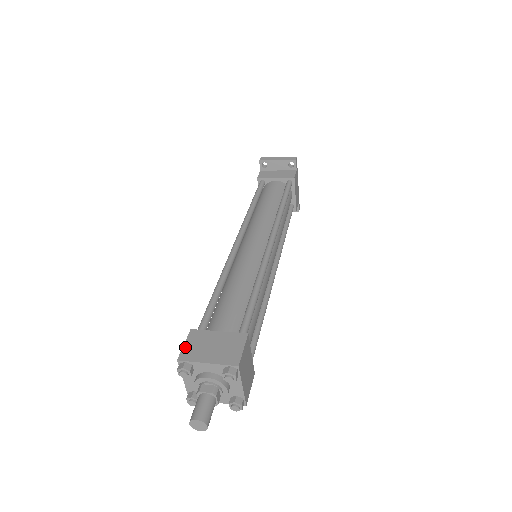
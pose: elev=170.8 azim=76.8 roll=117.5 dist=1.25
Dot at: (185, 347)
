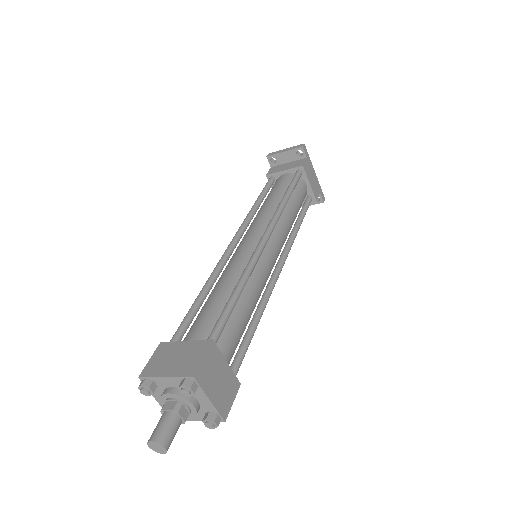
Dot at: (149, 362)
